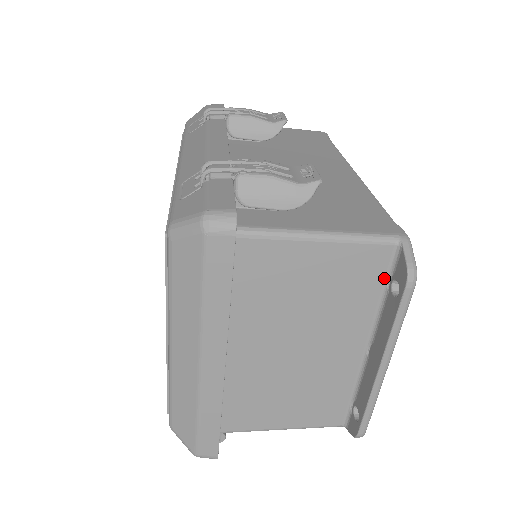
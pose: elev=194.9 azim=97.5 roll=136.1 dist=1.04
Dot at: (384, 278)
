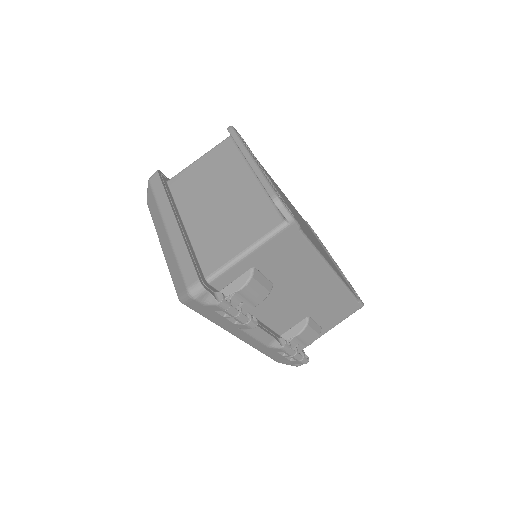
Dot at: (236, 147)
